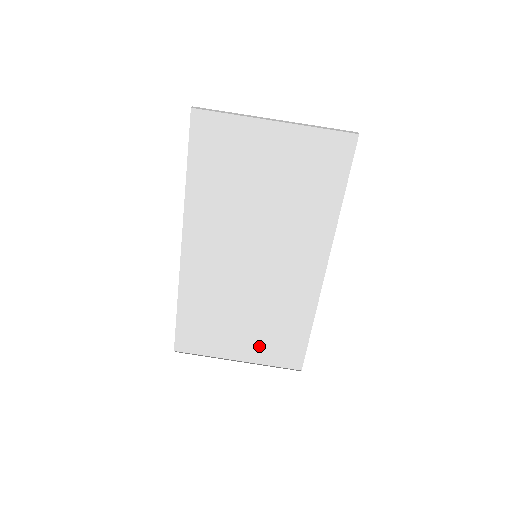
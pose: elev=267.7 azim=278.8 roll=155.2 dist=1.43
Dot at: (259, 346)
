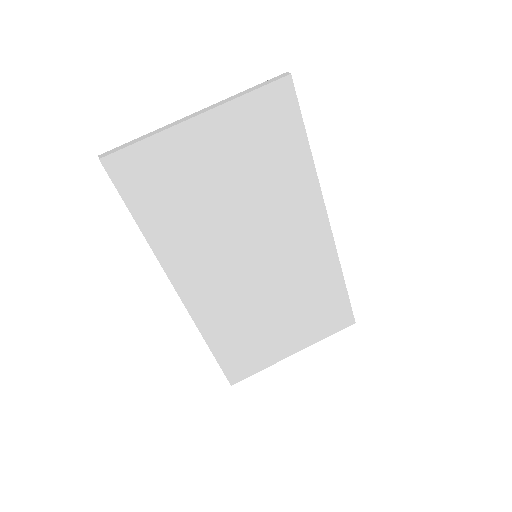
Dot at: (306, 329)
